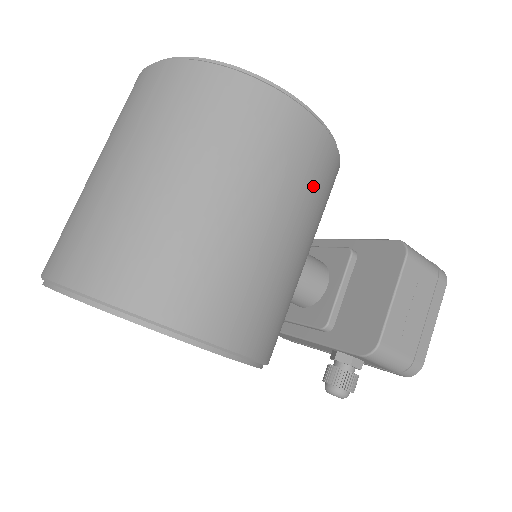
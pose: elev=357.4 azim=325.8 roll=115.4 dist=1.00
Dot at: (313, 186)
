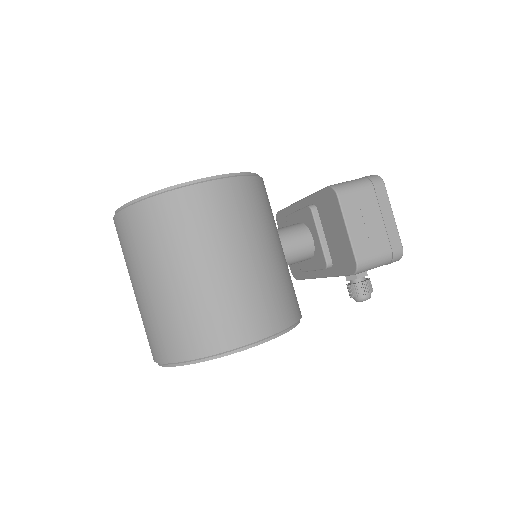
Dot at: (243, 215)
